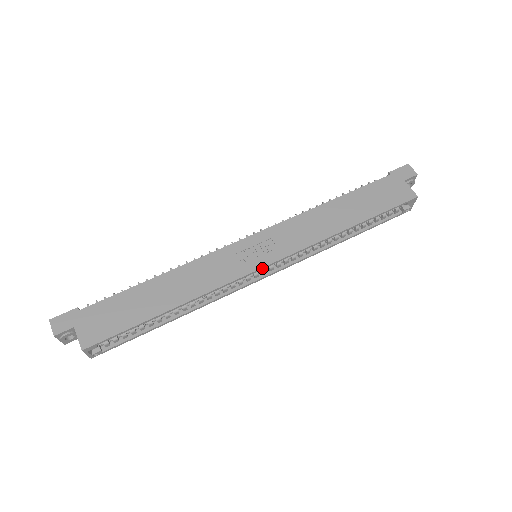
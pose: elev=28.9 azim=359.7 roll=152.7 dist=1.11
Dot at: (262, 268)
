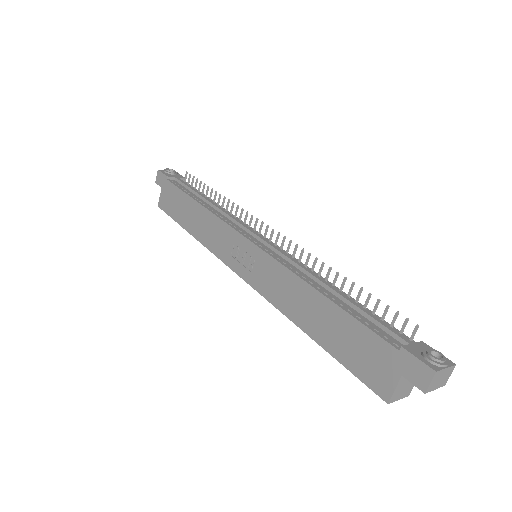
Dot at: (238, 274)
